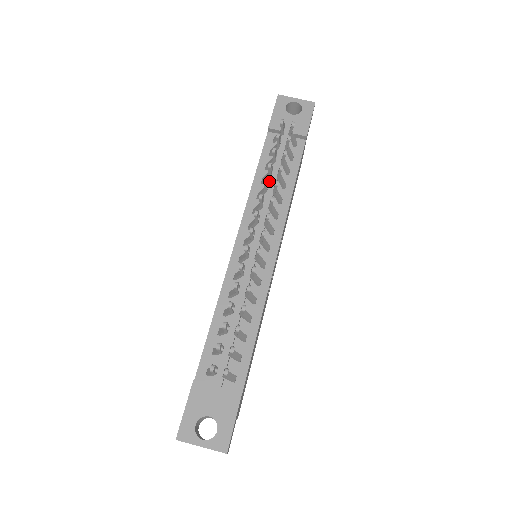
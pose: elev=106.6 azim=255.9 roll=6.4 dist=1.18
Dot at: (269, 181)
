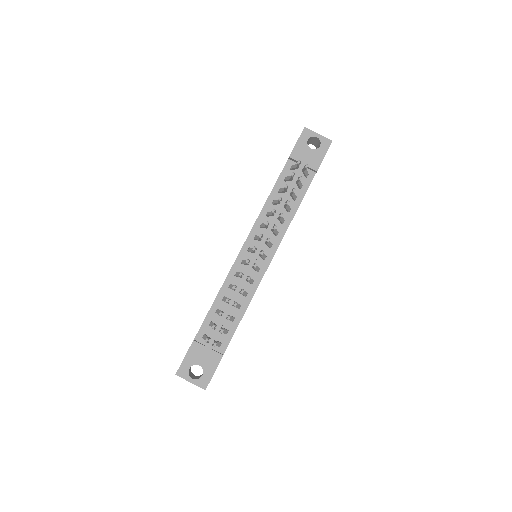
Dot at: occluded
